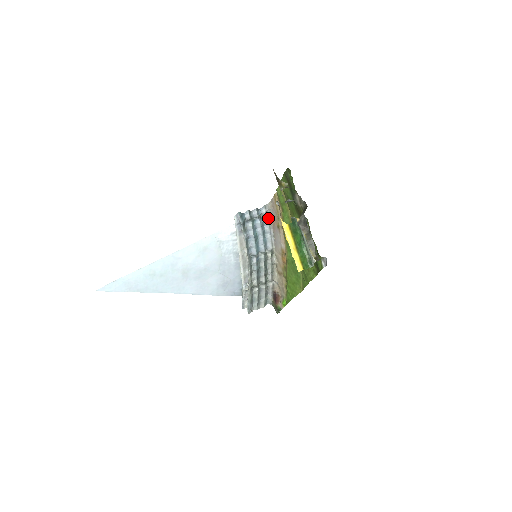
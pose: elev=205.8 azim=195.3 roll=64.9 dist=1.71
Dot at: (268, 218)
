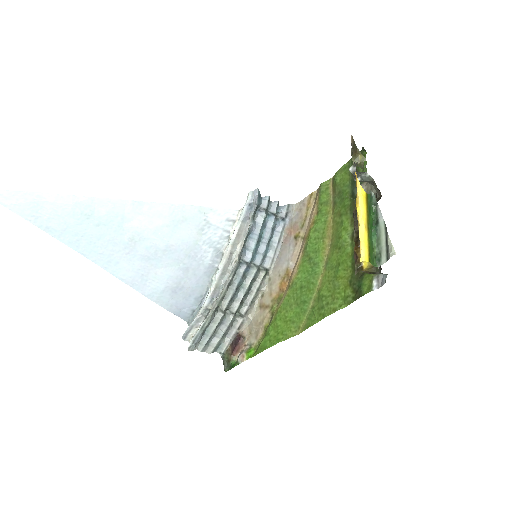
Dot at: (284, 223)
